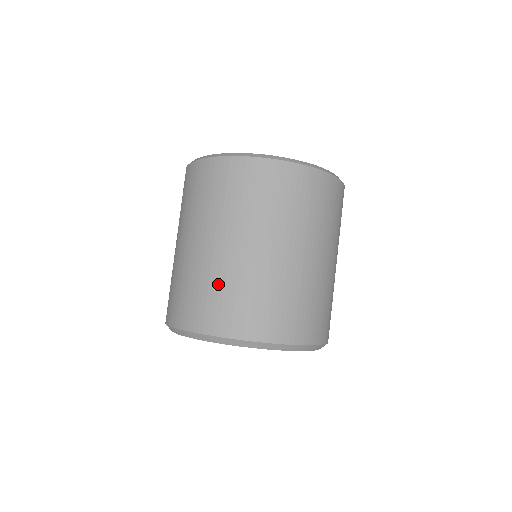
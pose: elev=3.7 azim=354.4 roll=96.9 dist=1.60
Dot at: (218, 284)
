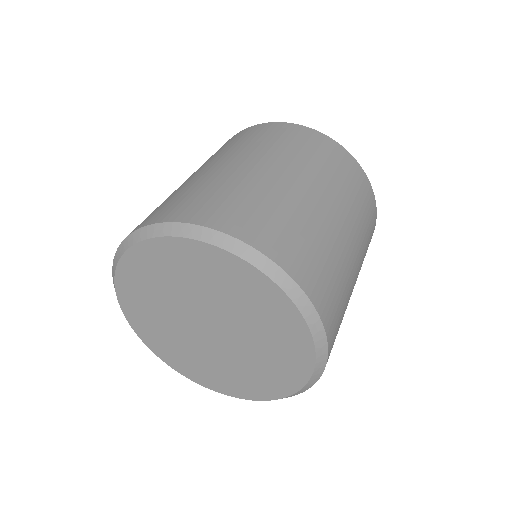
Dot at: (325, 247)
